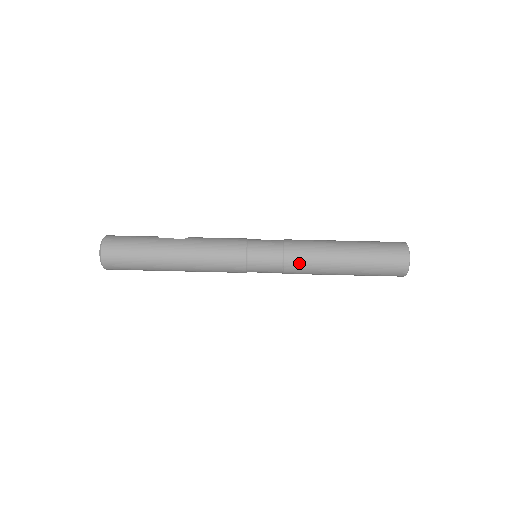
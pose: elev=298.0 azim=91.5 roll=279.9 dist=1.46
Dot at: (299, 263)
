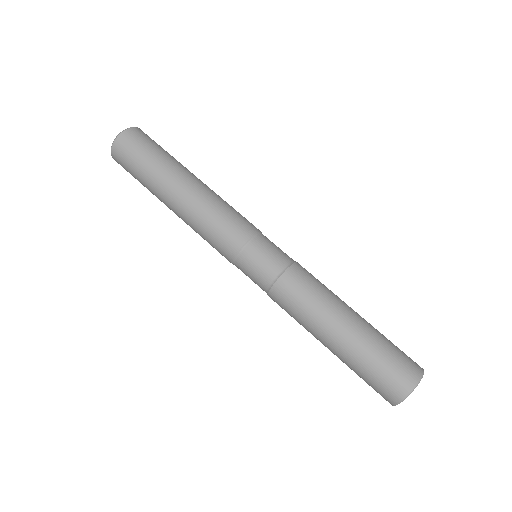
Dot at: (299, 284)
